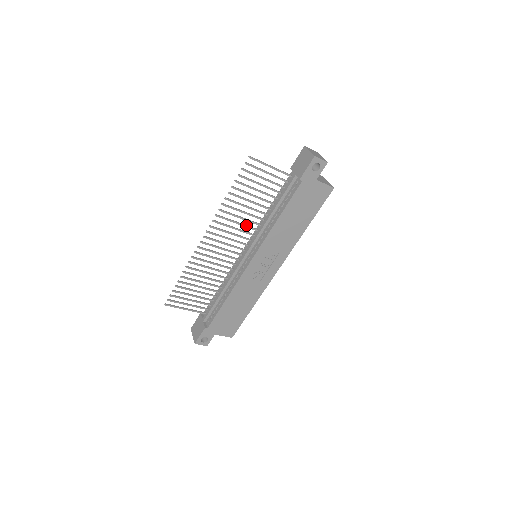
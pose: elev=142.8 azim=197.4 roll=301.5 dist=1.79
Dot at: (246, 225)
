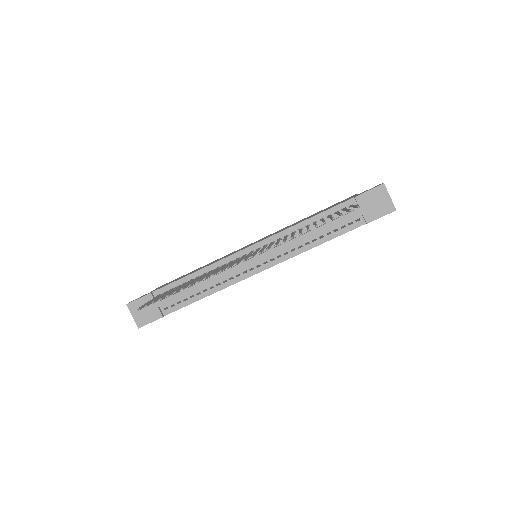
Dot at: (279, 240)
